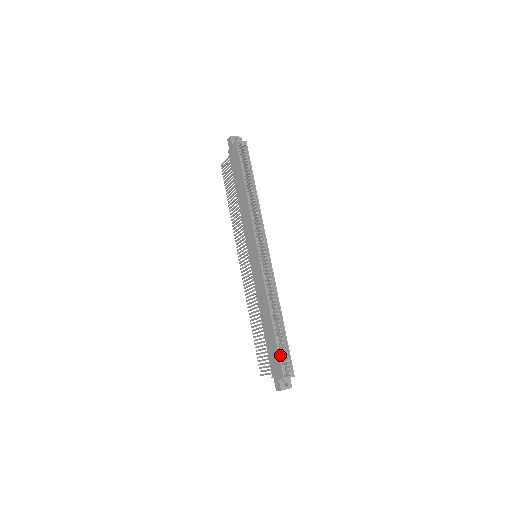
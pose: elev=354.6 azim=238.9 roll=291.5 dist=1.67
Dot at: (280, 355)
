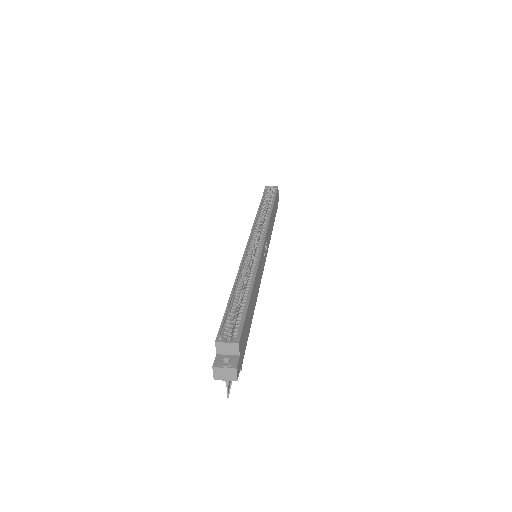
Dot at: (227, 320)
